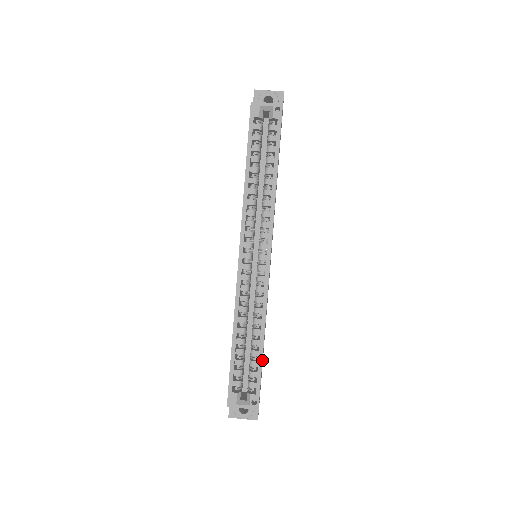
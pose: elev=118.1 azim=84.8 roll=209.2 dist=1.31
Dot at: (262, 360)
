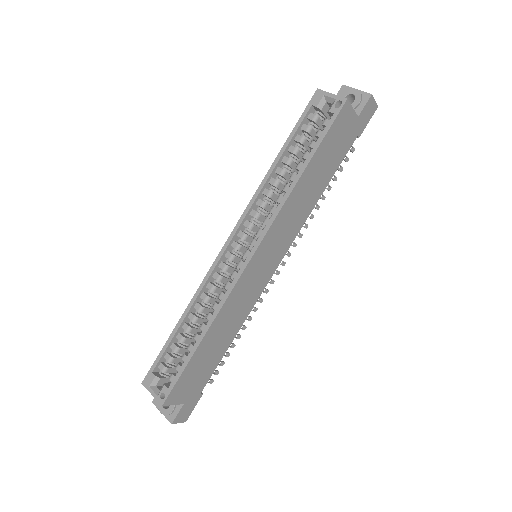
Dot at: (193, 359)
